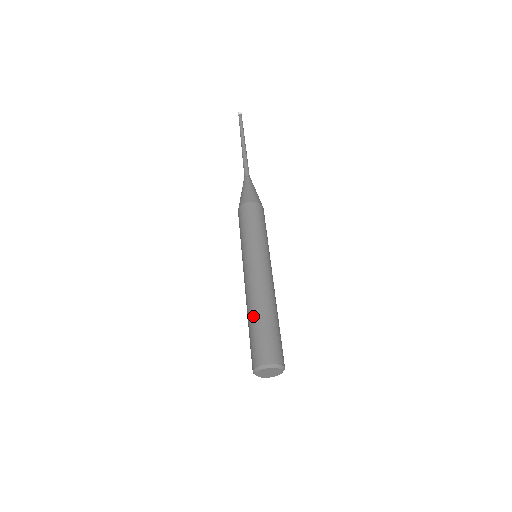
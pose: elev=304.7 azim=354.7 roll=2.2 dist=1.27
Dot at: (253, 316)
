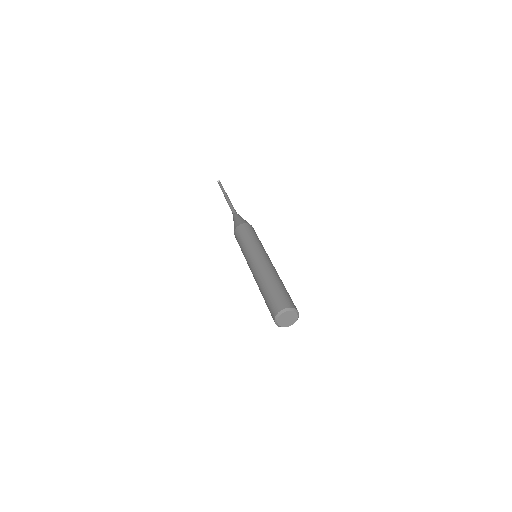
Dot at: (274, 281)
